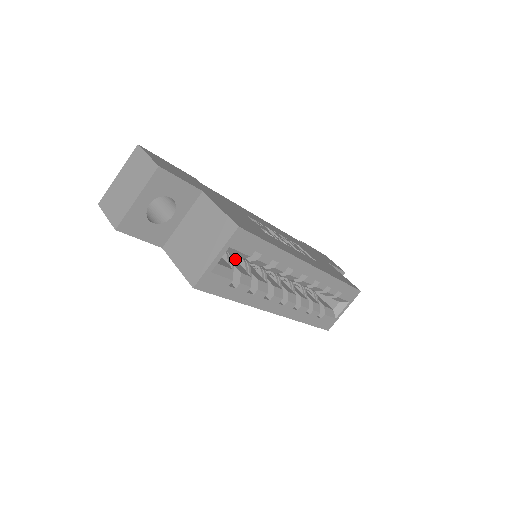
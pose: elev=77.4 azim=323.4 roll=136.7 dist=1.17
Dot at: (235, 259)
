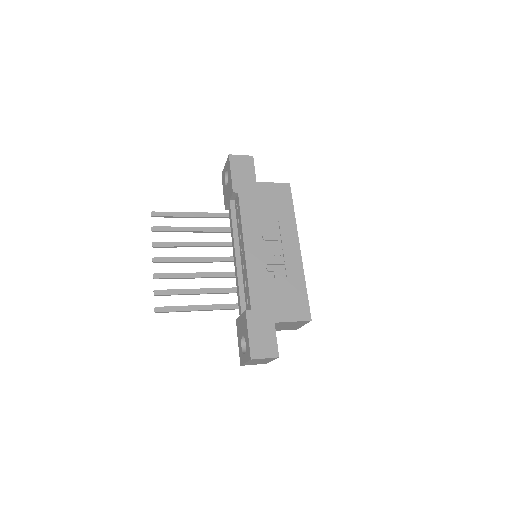
Dot at: occluded
